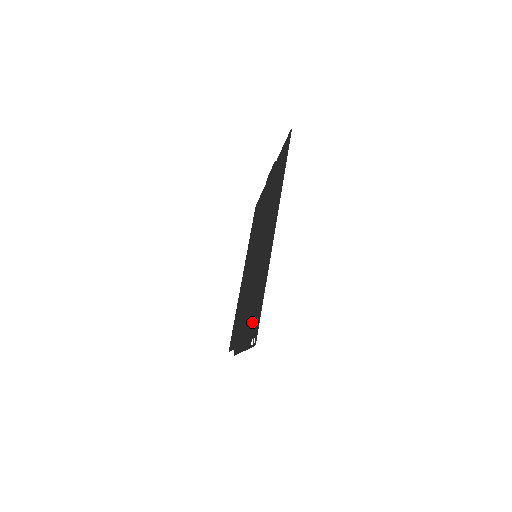
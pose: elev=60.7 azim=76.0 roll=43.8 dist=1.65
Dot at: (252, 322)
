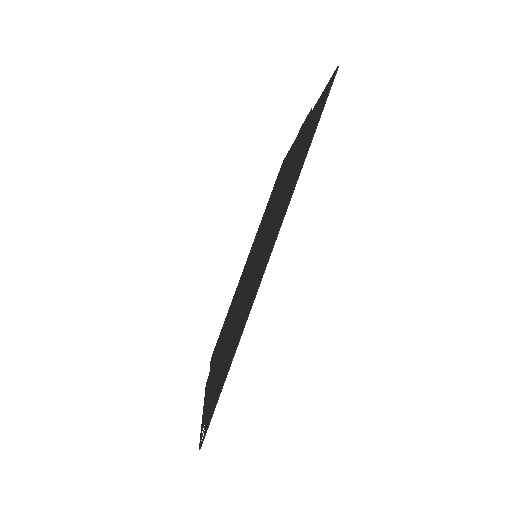
Dot at: (215, 385)
